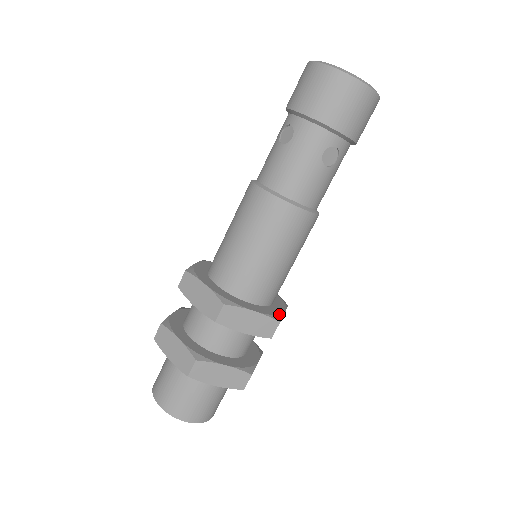
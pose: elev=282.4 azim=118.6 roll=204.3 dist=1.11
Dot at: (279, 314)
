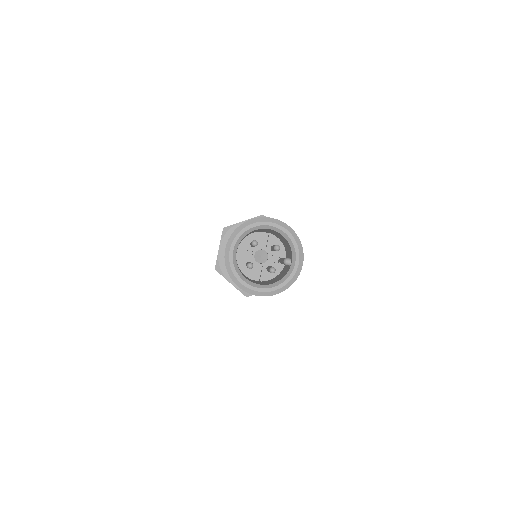
Dot at: occluded
